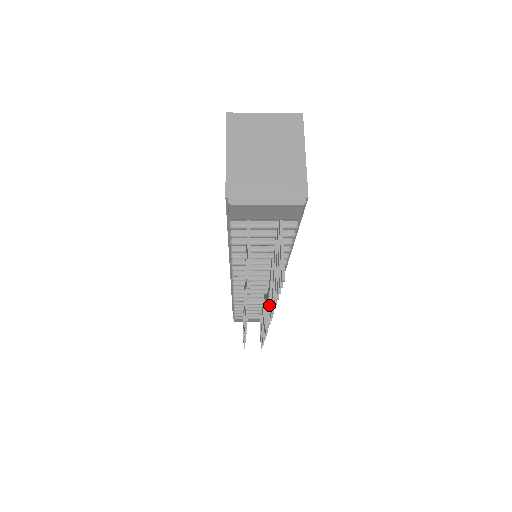
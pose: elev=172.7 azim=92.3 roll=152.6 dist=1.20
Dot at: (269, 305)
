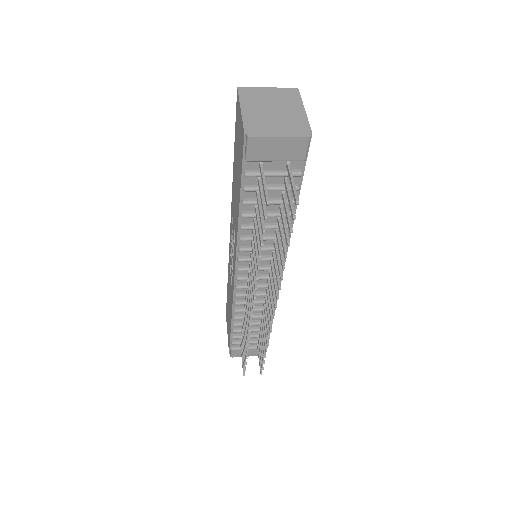
Dot at: (275, 285)
